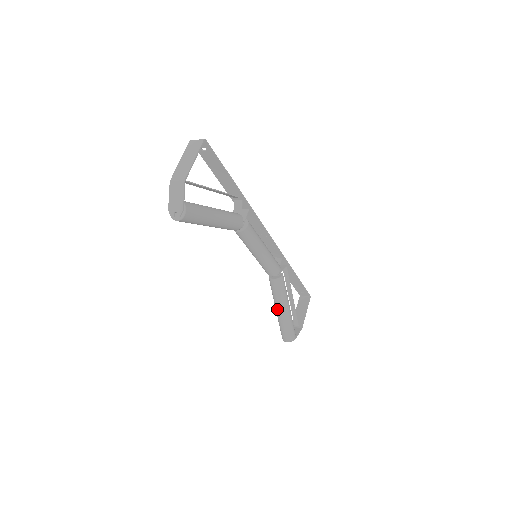
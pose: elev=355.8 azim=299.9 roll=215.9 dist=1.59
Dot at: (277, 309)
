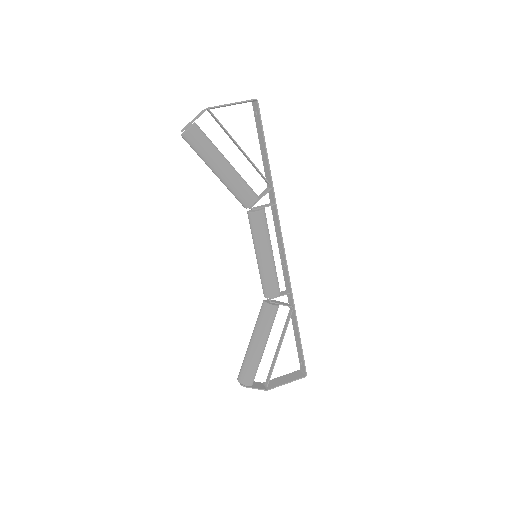
Dot at: (251, 337)
